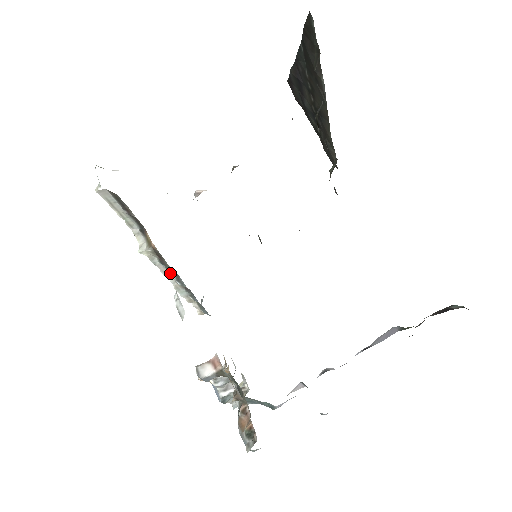
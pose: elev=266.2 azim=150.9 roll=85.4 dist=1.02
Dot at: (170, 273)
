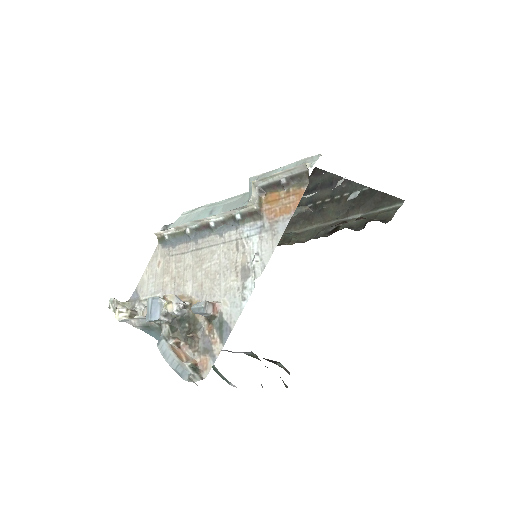
Dot at: (223, 217)
